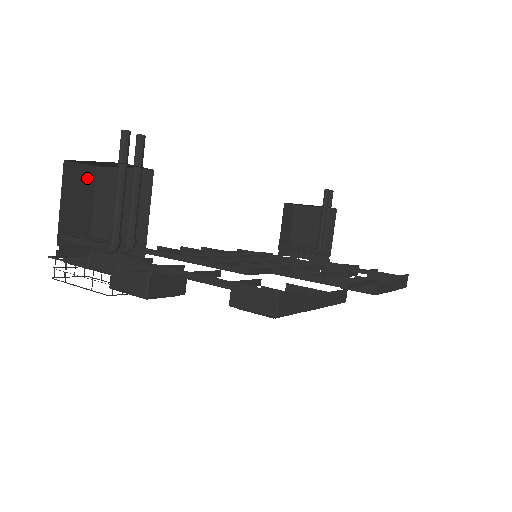
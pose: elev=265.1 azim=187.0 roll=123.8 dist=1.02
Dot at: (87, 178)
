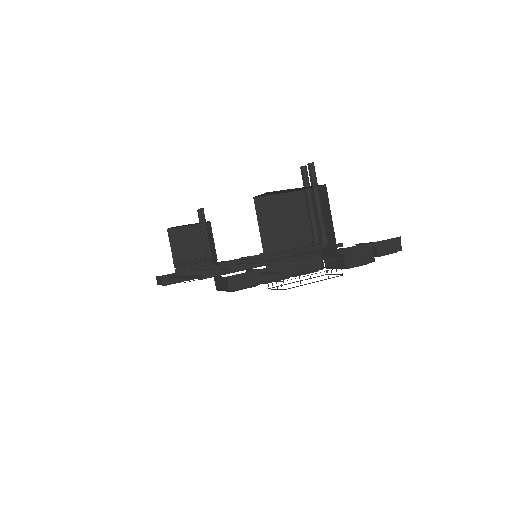
Dot at: (258, 207)
